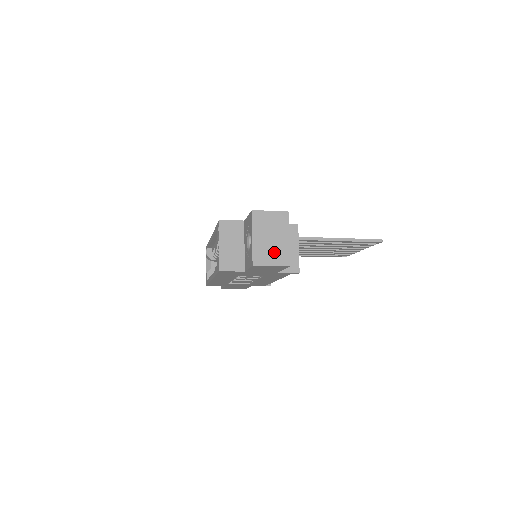
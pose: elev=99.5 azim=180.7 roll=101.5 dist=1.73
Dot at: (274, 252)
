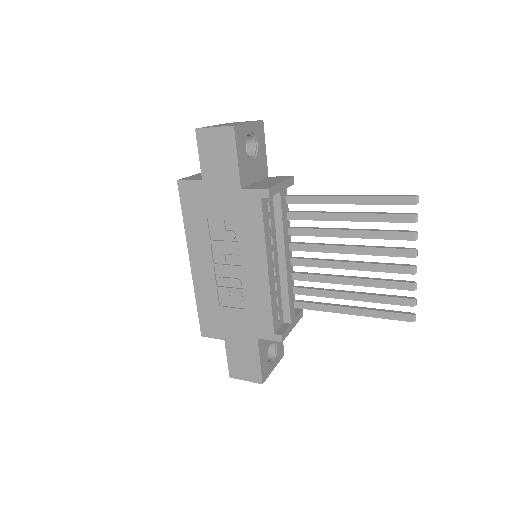
Dot at: (225, 125)
